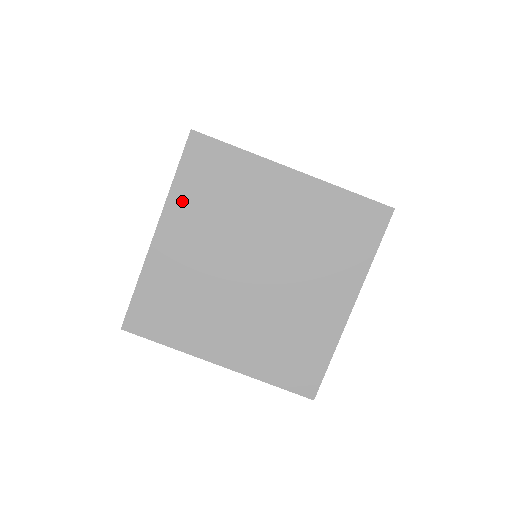
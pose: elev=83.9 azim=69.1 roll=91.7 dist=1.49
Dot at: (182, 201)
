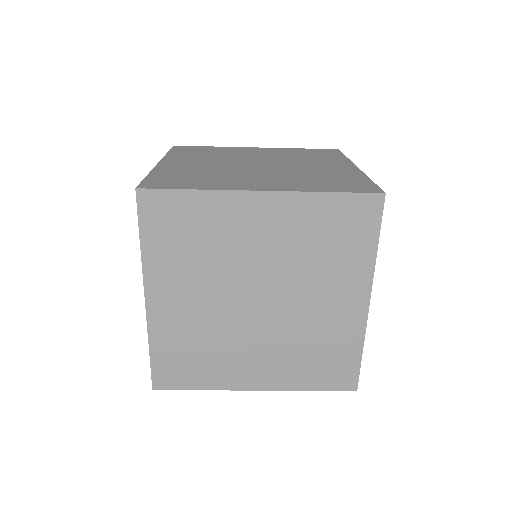
Dot at: (158, 262)
